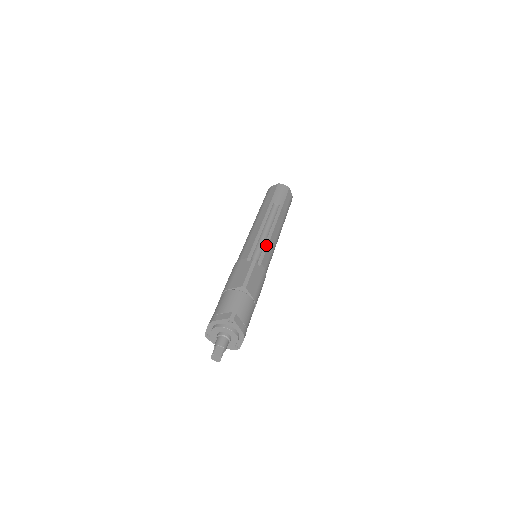
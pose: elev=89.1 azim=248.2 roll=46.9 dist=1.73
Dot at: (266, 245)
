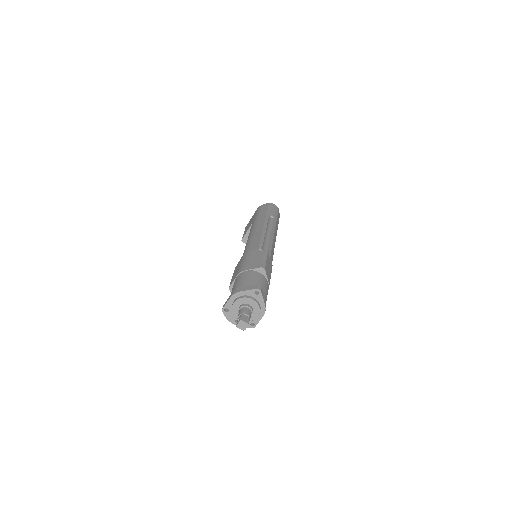
Dot at: (271, 243)
